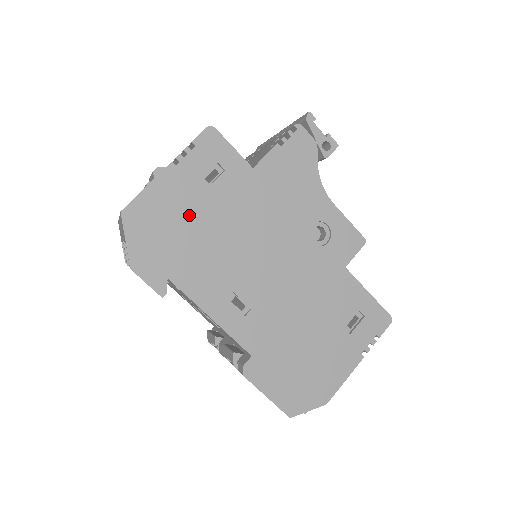
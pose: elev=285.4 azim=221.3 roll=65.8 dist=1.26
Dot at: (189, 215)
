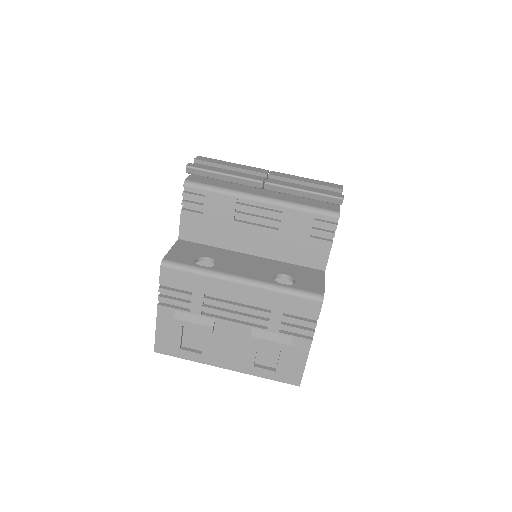
Dot at: occluded
